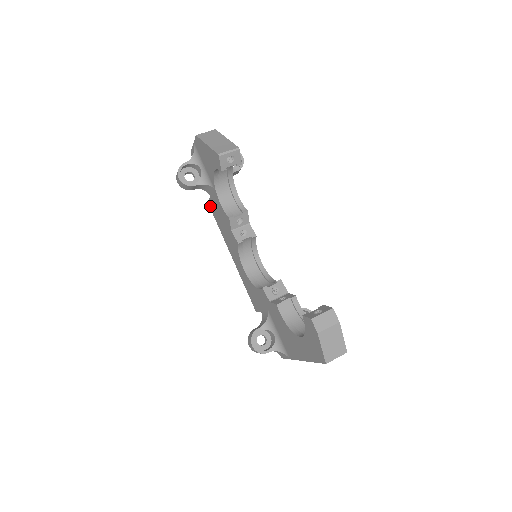
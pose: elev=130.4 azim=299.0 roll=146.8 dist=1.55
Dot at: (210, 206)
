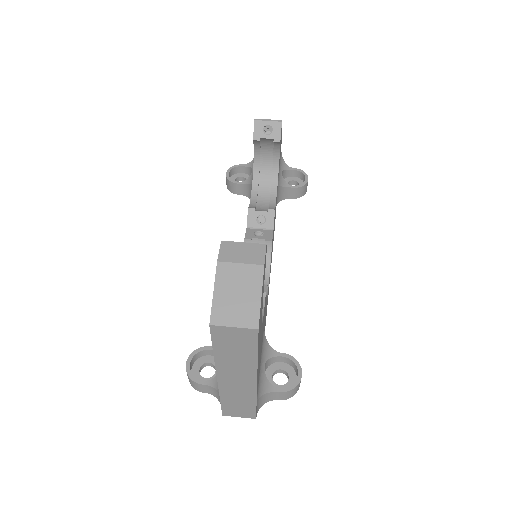
Dot at: occluded
